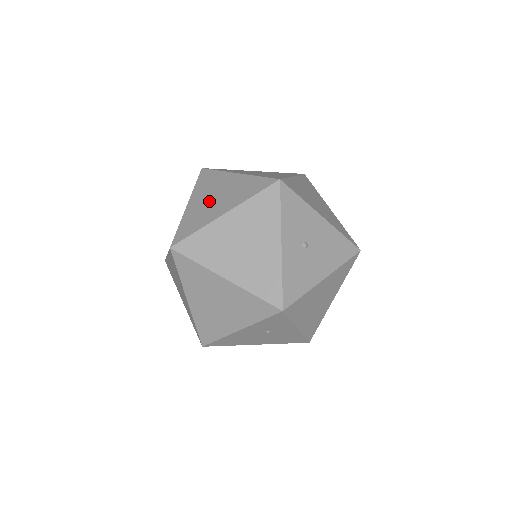
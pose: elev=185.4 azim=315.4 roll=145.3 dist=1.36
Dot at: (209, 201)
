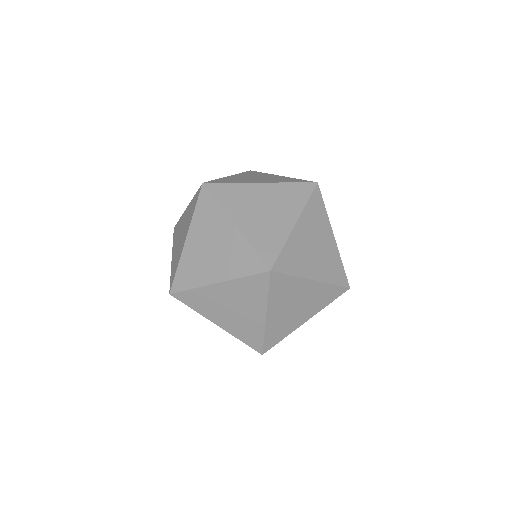
Dot at: (261, 215)
